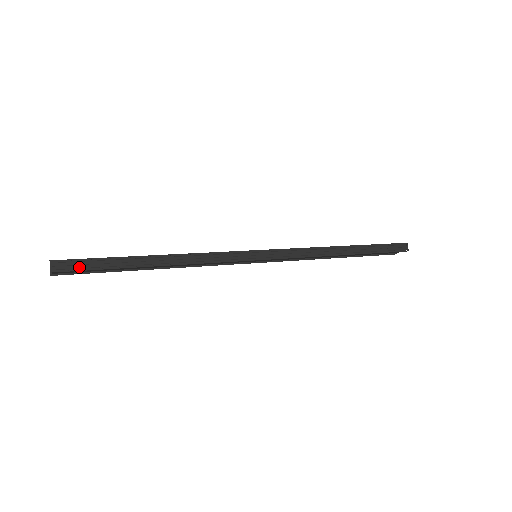
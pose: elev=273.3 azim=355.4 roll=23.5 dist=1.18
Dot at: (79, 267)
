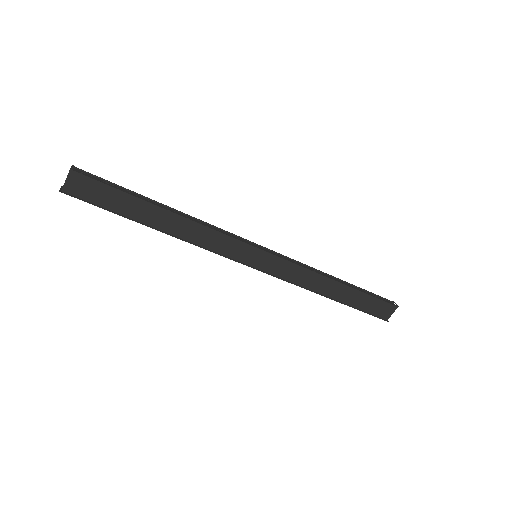
Dot at: (96, 179)
